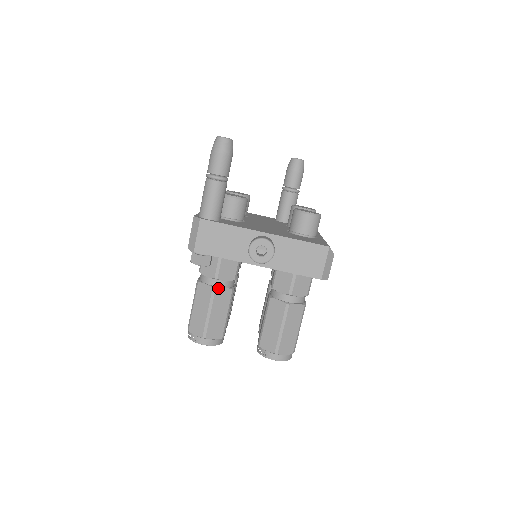
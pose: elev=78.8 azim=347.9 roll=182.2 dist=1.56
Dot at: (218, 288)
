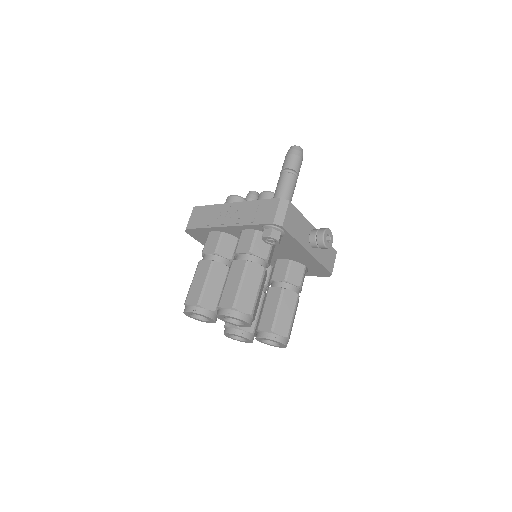
Dot at: occluded
